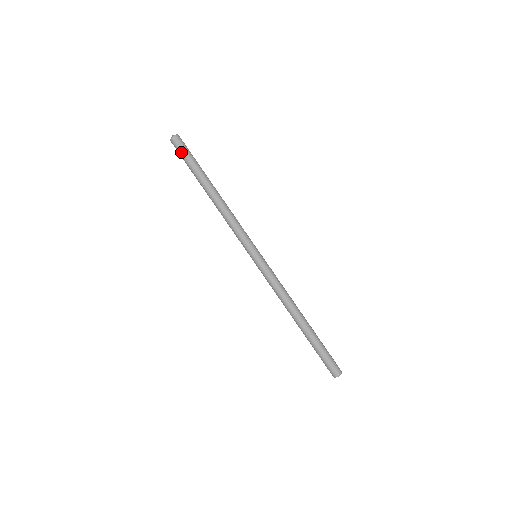
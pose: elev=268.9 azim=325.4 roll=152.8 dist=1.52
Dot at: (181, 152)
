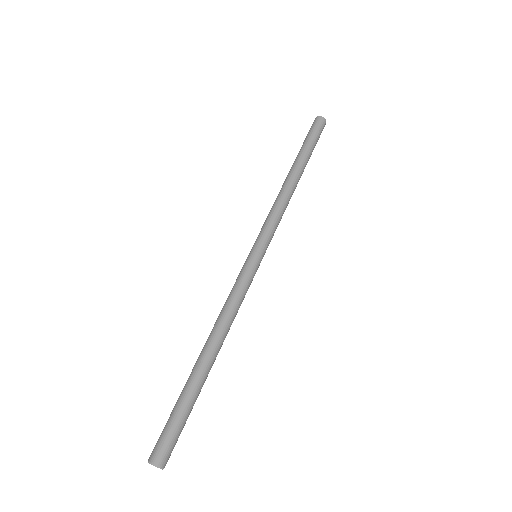
Dot at: (309, 131)
